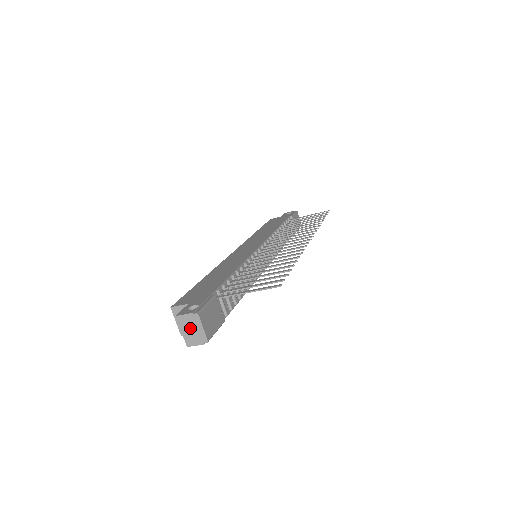
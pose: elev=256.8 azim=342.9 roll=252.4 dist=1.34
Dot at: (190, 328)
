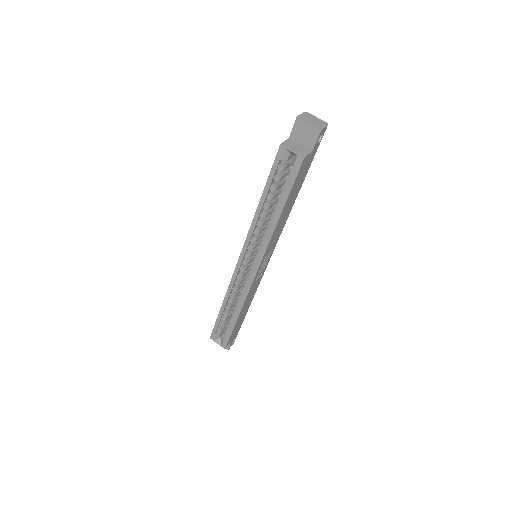
Dot at: (311, 120)
